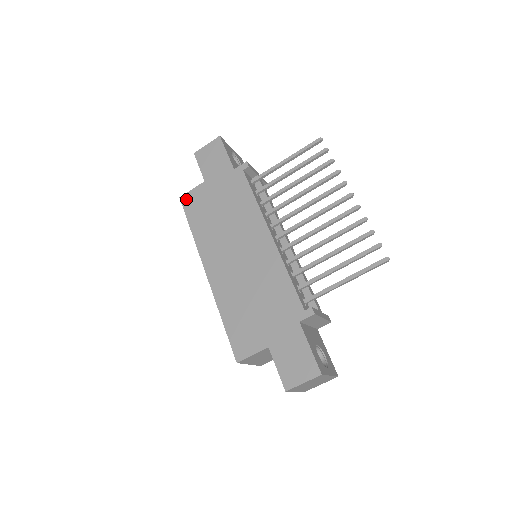
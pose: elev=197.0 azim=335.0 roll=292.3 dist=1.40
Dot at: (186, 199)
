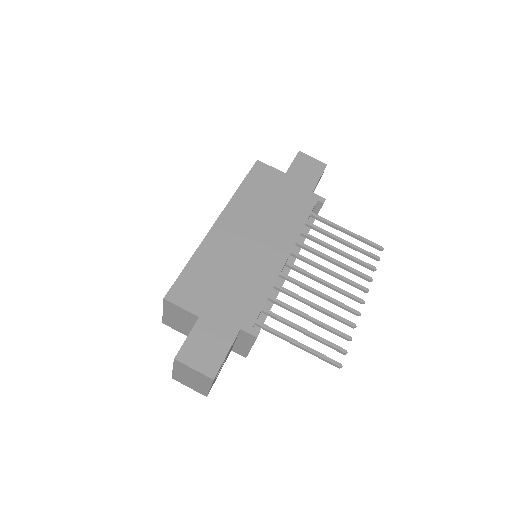
Dot at: (260, 166)
